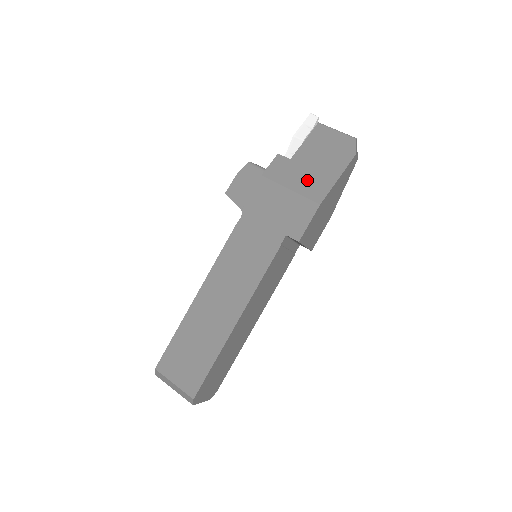
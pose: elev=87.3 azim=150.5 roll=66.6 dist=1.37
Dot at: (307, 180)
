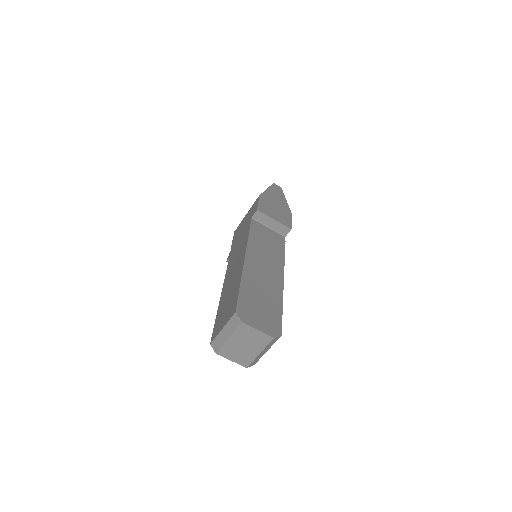
Dot at: occluded
